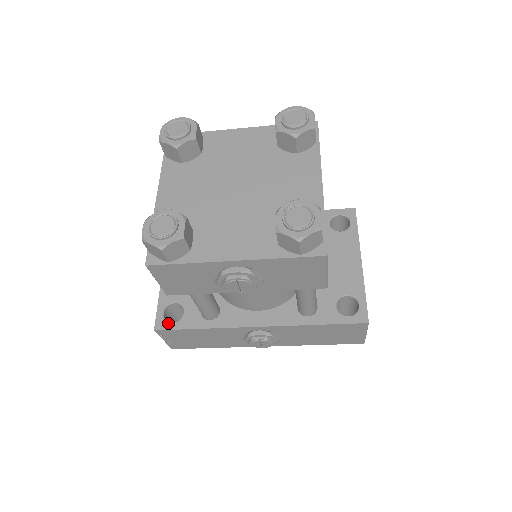
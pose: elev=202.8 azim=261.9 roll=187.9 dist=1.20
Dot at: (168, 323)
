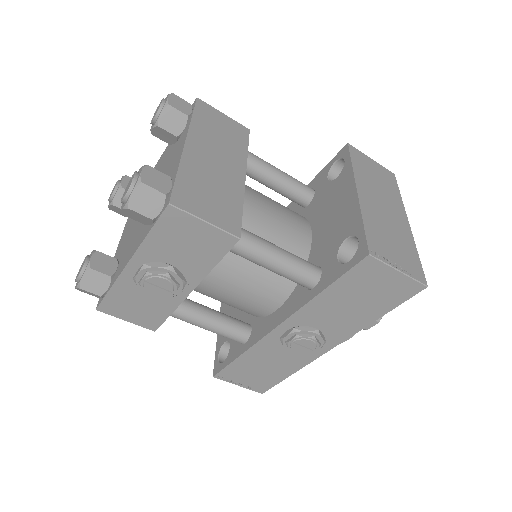
Dot at: (220, 364)
